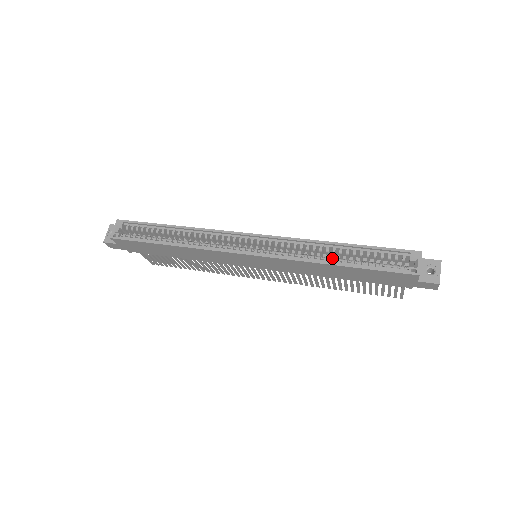
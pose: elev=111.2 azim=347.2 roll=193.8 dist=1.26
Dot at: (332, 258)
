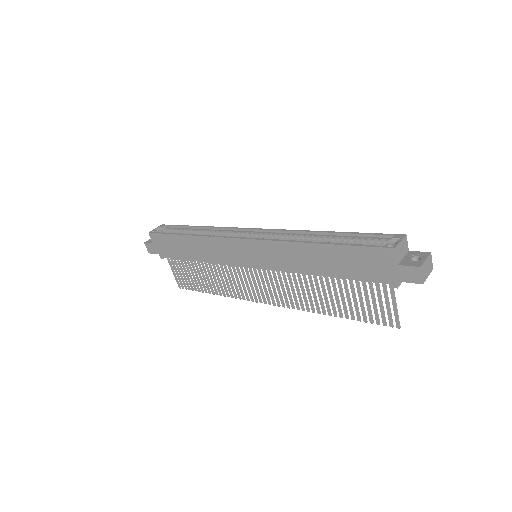
Dot at: occluded
